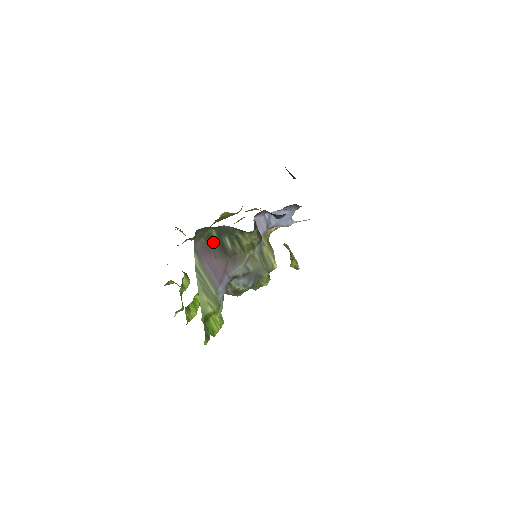
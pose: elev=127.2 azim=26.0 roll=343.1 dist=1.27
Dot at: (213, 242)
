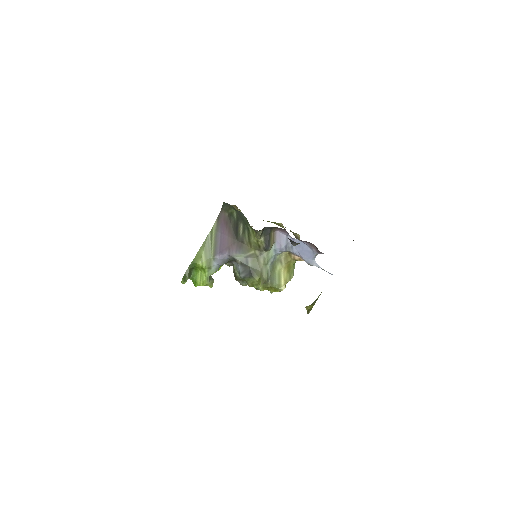
Dot at: (232, 221)
